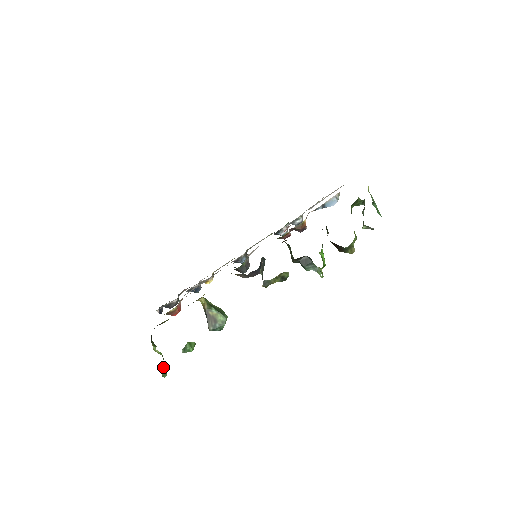
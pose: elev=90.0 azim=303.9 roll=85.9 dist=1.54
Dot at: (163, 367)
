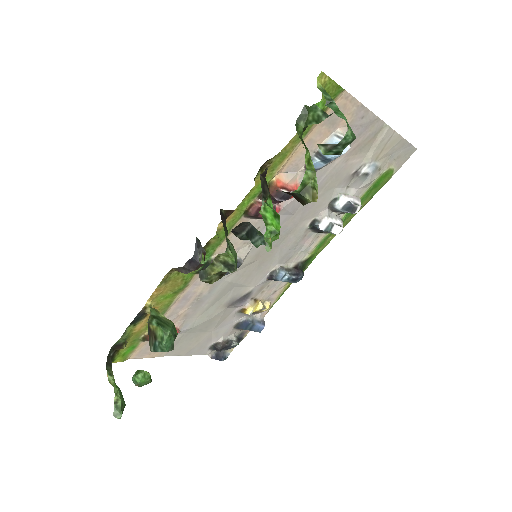
Dot at: (115, 403)
